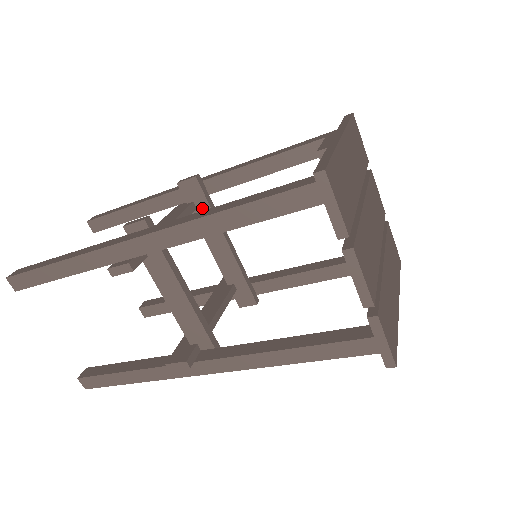
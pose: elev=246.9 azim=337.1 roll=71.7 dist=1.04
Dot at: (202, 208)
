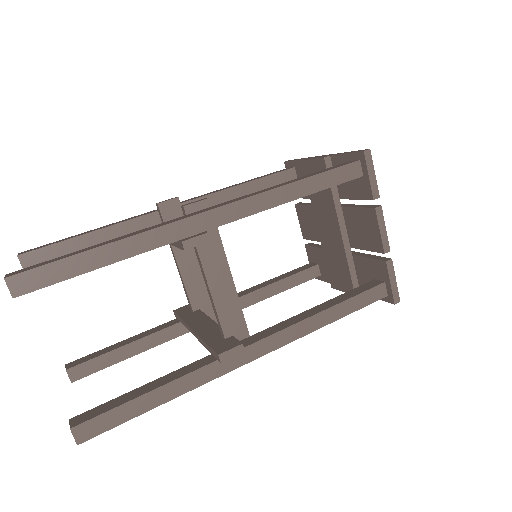
Dot at: occluded
